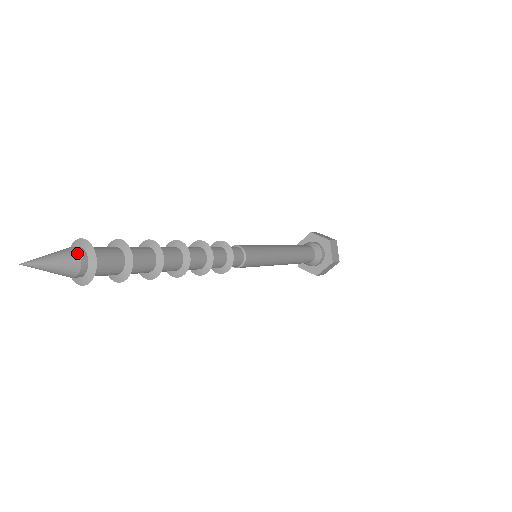
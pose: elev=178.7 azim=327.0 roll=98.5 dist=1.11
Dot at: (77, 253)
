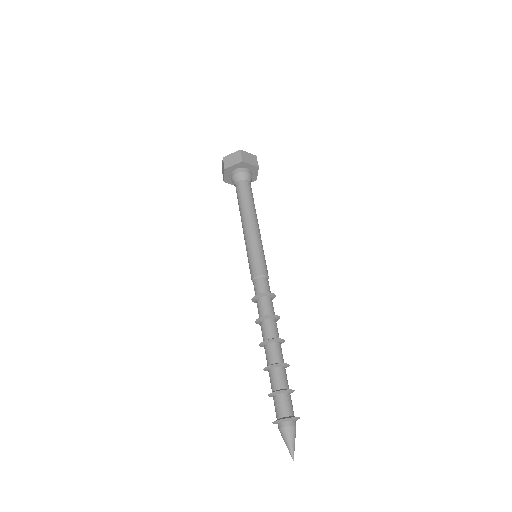
Dot at: occluded
